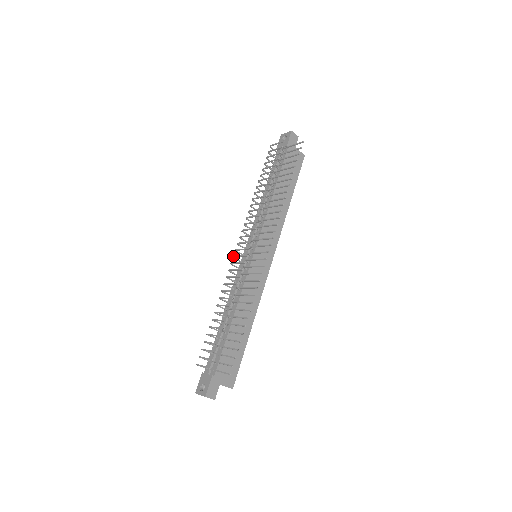
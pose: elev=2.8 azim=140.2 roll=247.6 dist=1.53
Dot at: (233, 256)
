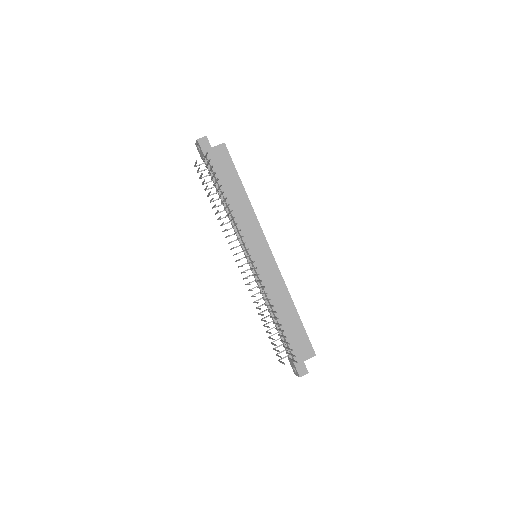
Dot at: occluded
